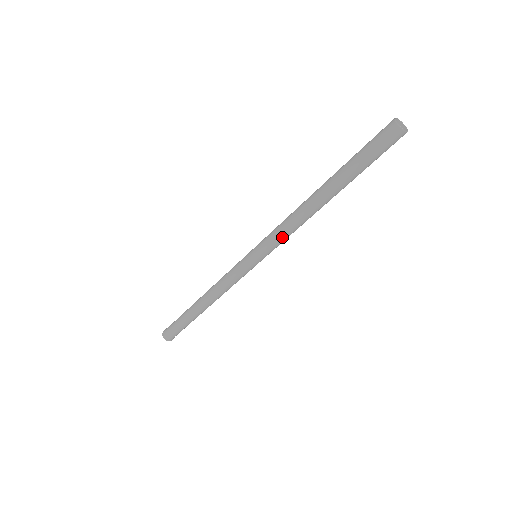
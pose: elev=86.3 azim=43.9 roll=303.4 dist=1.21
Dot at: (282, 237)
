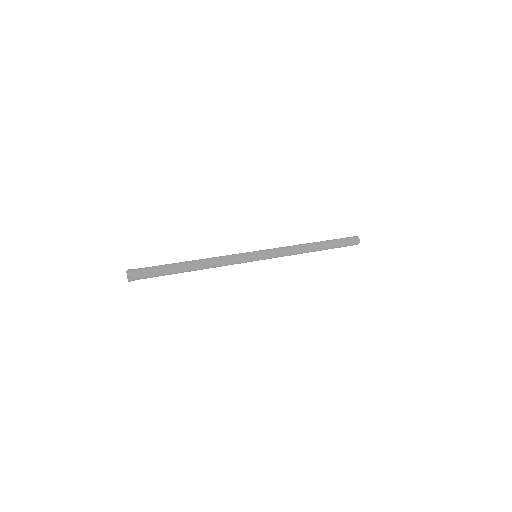
Dot at: occluded
